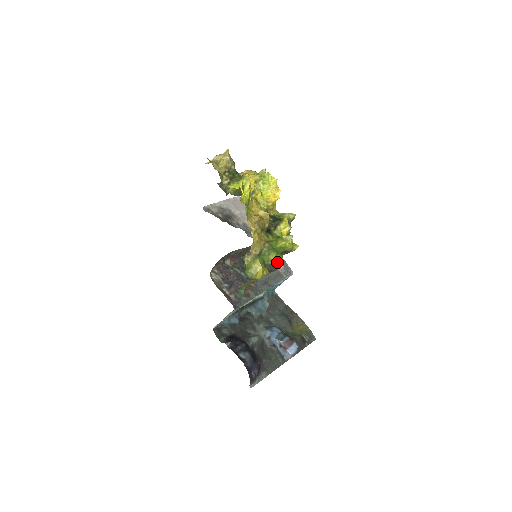
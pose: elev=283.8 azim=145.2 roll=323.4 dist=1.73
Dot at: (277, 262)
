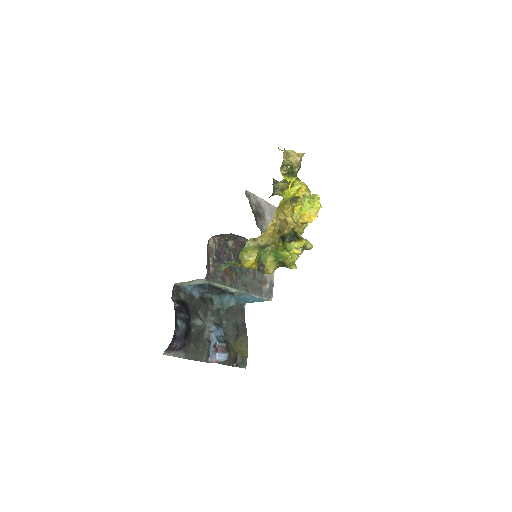
Dot at: (270, 267)
